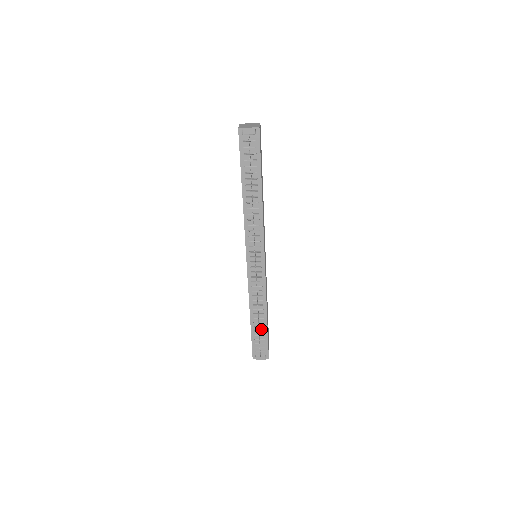
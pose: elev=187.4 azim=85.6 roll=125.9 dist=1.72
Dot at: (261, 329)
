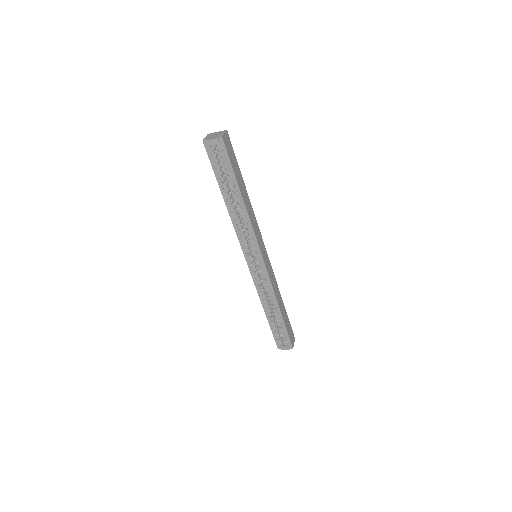
Dot at: (278, 322)
